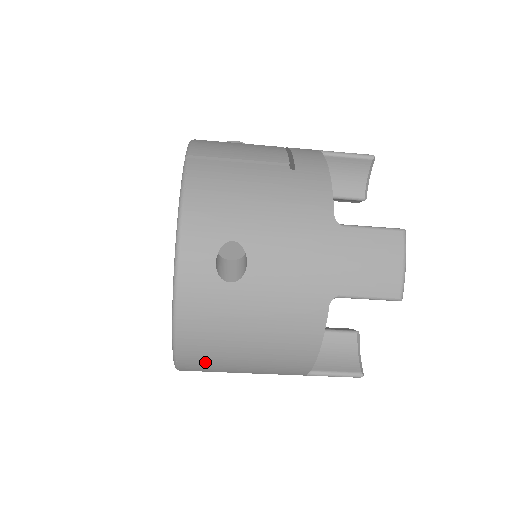
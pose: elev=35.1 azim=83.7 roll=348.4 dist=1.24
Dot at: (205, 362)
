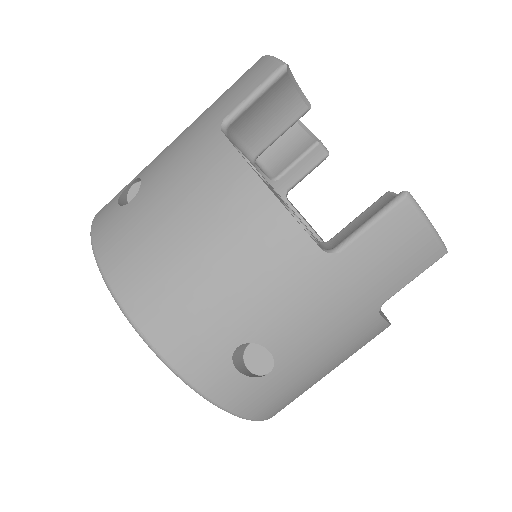
Dot at: (170, 310)
